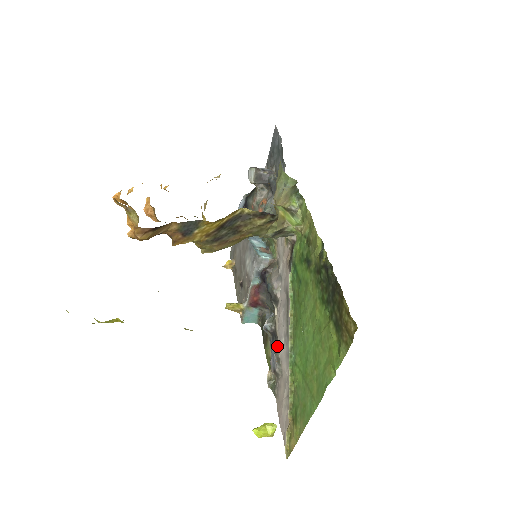
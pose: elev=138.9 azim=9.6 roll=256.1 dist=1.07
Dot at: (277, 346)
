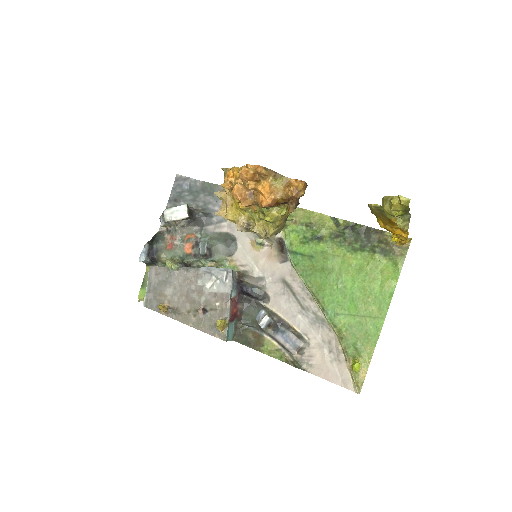
Dot at: (290, 328)
